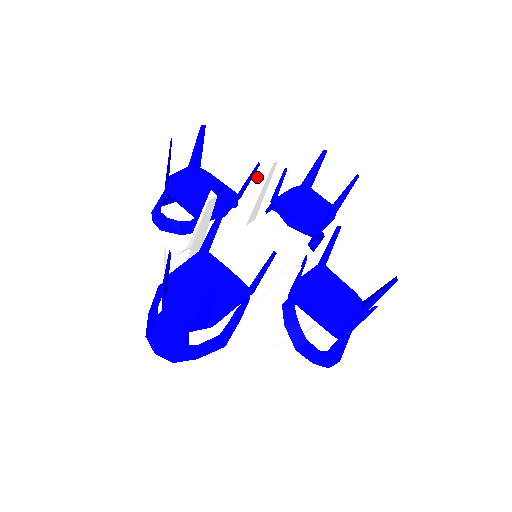
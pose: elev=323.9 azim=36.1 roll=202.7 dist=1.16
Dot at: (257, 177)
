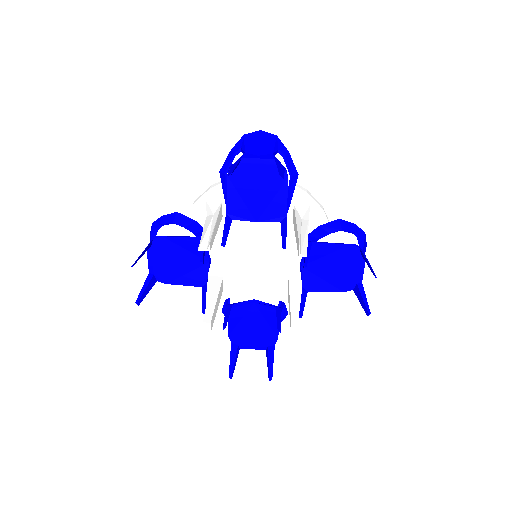
Dot at: (297, 235)
